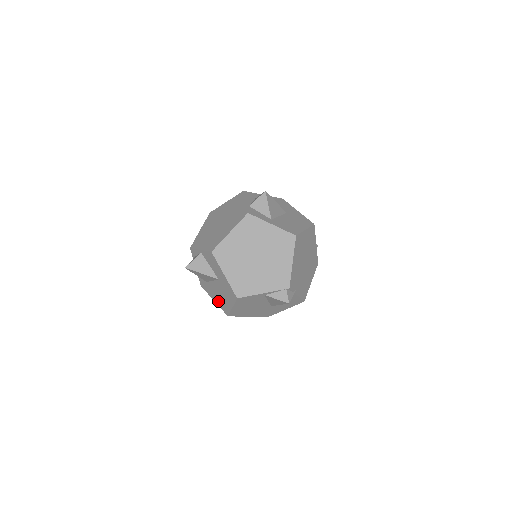
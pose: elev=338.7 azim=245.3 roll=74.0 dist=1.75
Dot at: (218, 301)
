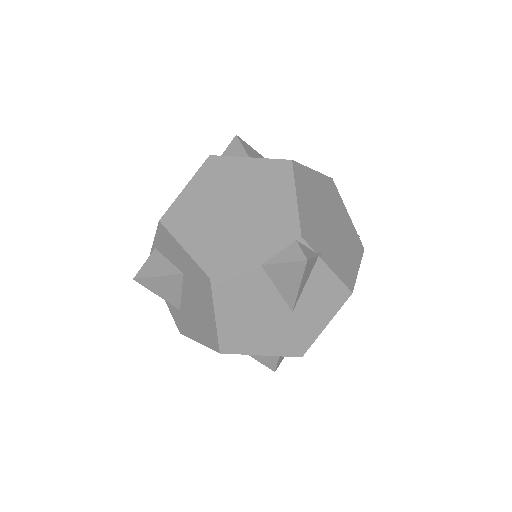
Dot at: (201, 333)
